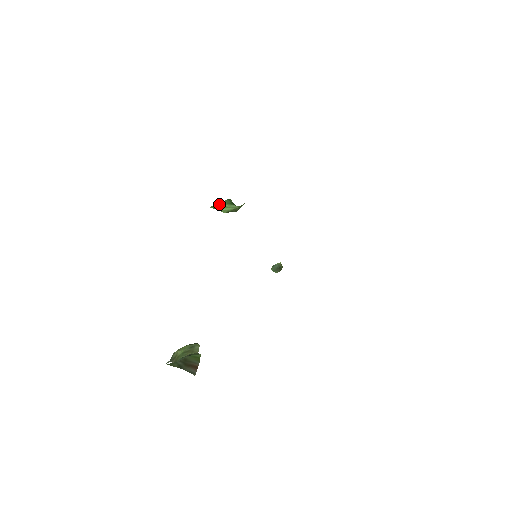
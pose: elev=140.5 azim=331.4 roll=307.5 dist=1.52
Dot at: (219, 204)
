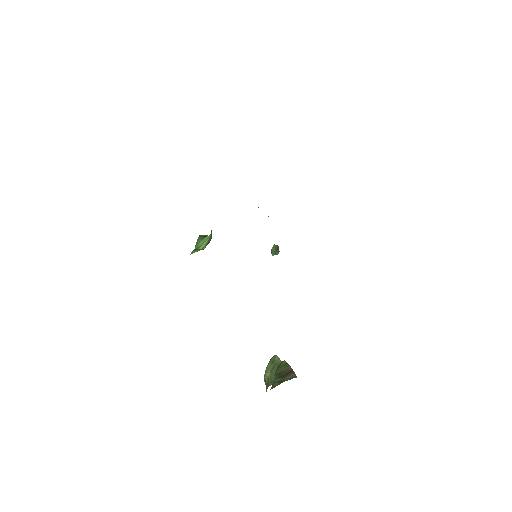
Dot at: (195, 246)
